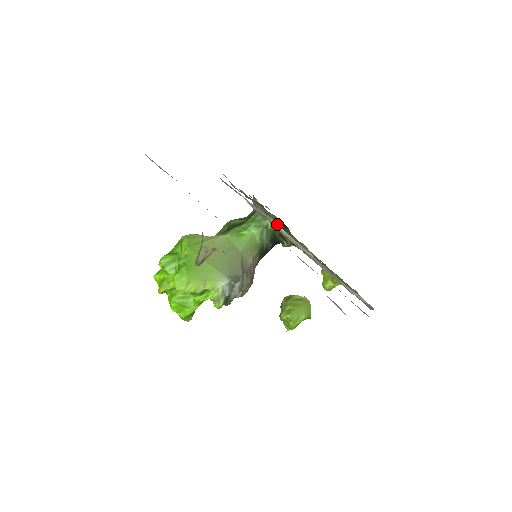
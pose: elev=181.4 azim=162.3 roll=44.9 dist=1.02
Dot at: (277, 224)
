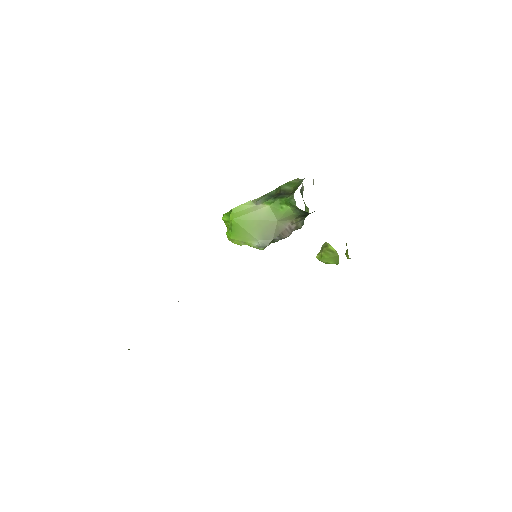
Dot at: occluded
